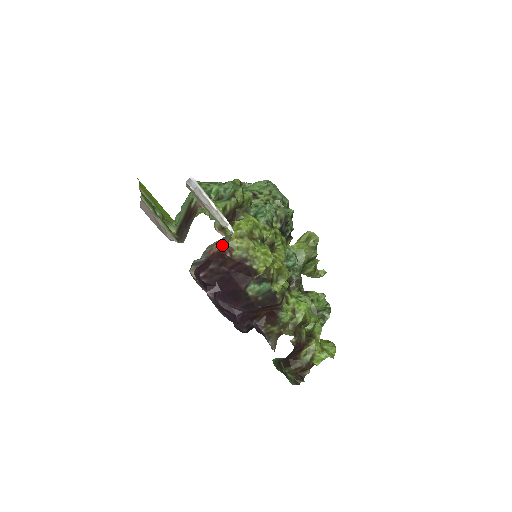
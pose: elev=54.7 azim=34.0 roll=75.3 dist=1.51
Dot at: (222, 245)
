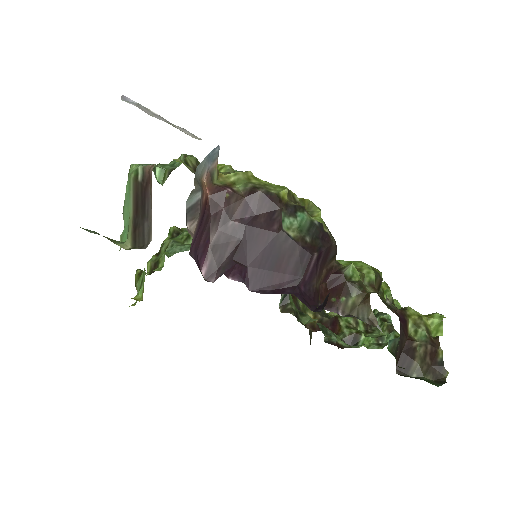
Dot at: (212, 184)
